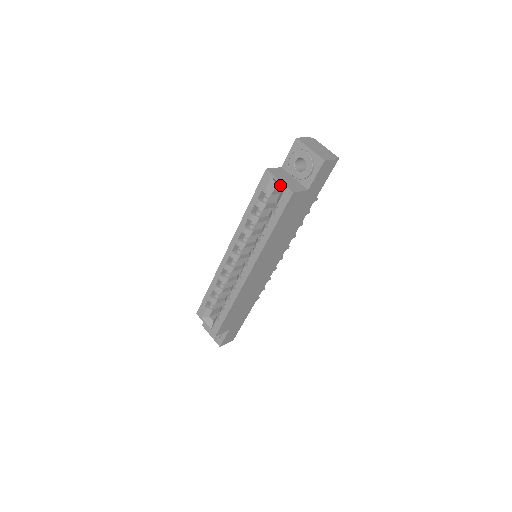
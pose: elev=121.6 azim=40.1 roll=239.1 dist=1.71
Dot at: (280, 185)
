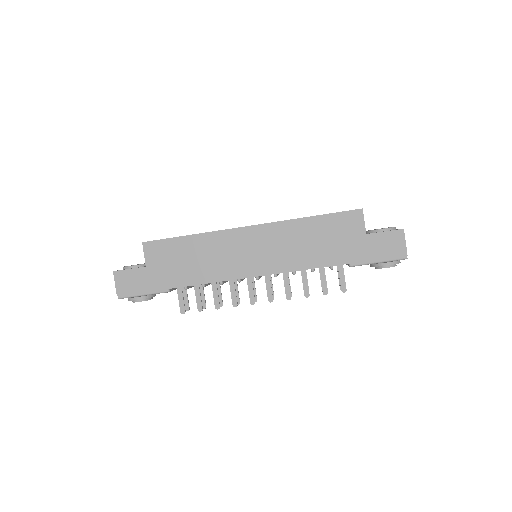
Dot at: occluded
